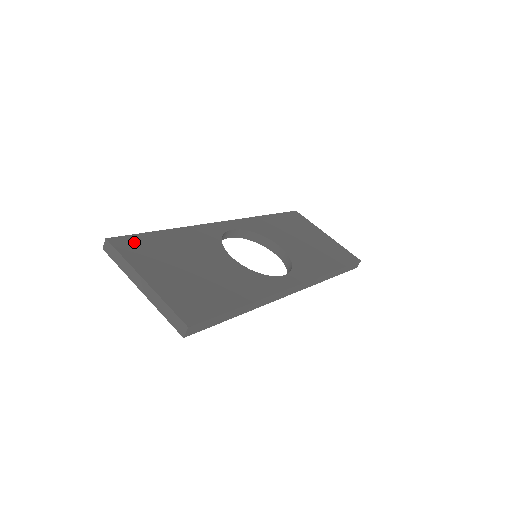
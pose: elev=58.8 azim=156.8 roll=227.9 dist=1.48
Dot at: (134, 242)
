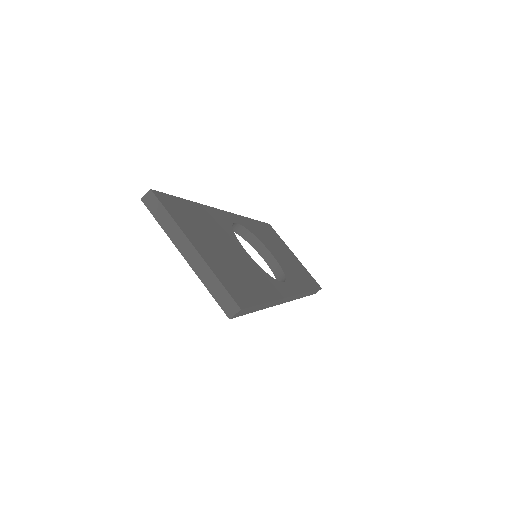
Dot at: (173, 203)
